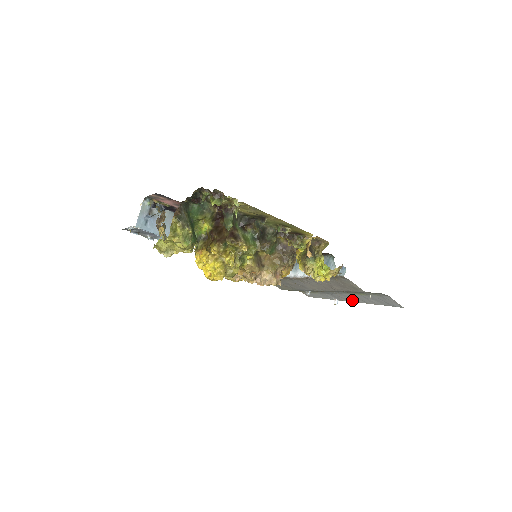
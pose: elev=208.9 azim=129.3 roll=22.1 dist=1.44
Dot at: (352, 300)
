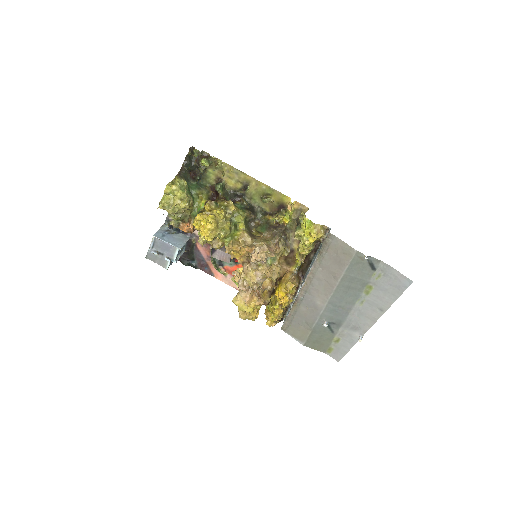
Dot at: (371, 319)
